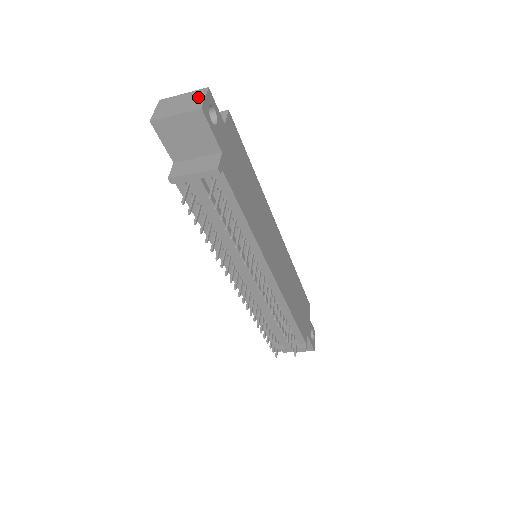
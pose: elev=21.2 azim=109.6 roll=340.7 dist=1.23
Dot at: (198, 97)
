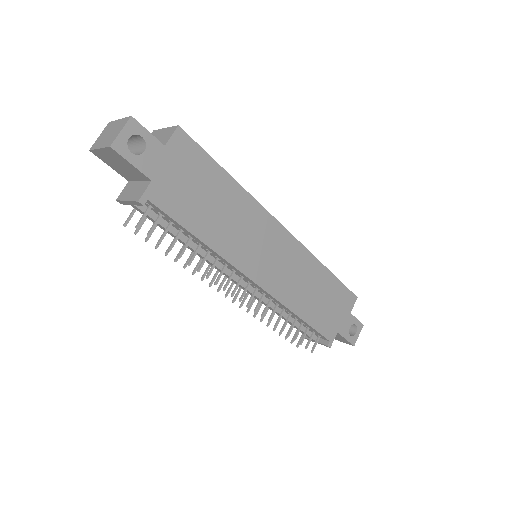
Dot at: (119, 129)
